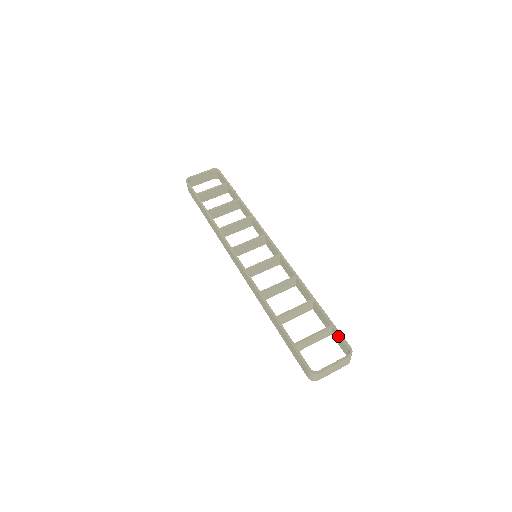
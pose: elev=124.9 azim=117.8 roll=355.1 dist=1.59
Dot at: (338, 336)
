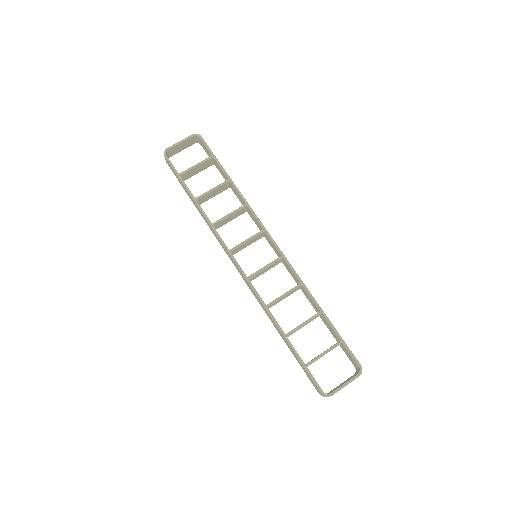
Dot at: (348, 352)
